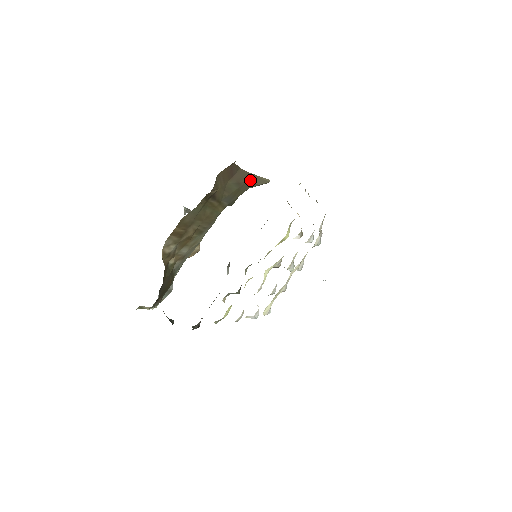
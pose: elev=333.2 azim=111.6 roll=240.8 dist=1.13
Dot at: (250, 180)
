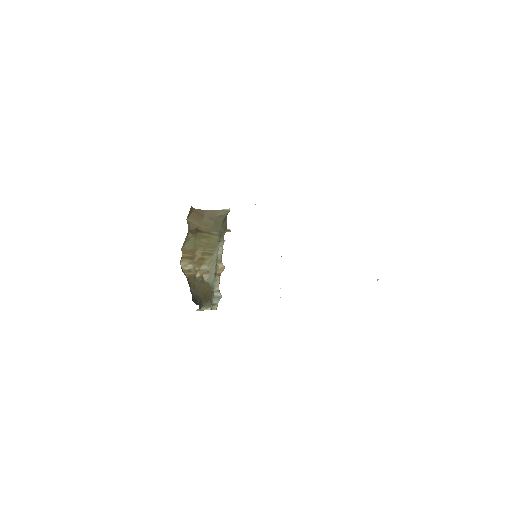
Dot at: (218, 214)
